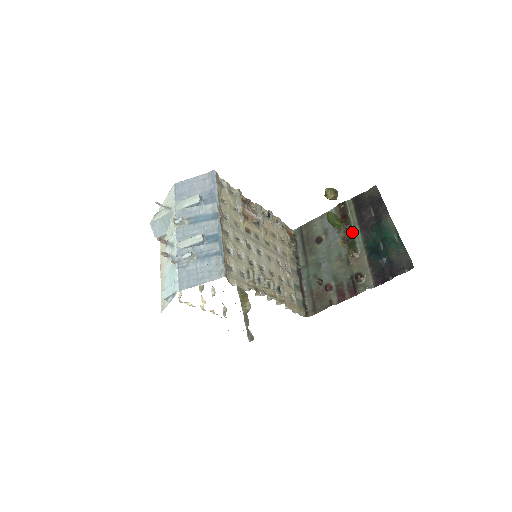
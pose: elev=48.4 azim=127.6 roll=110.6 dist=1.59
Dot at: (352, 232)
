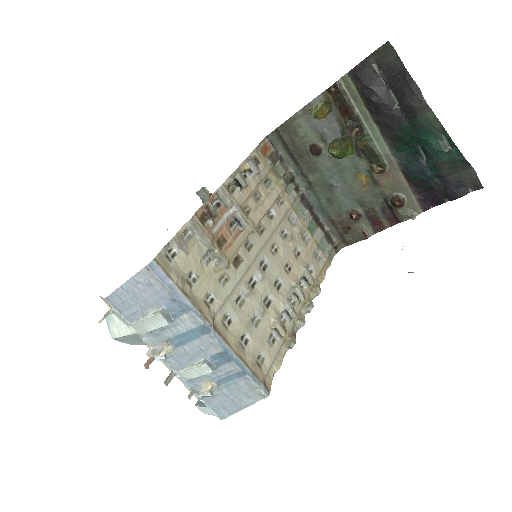
Dot at: (367, 137)
